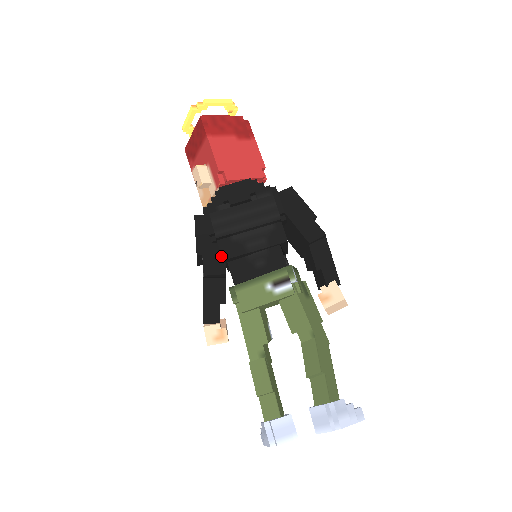
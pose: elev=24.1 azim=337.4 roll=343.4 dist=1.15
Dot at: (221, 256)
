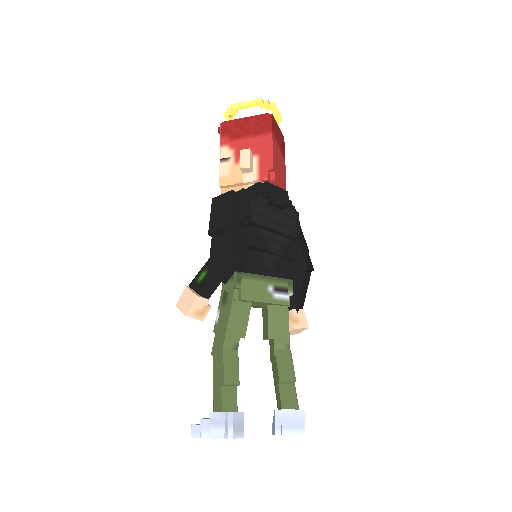
Dot at: (248, 240)
